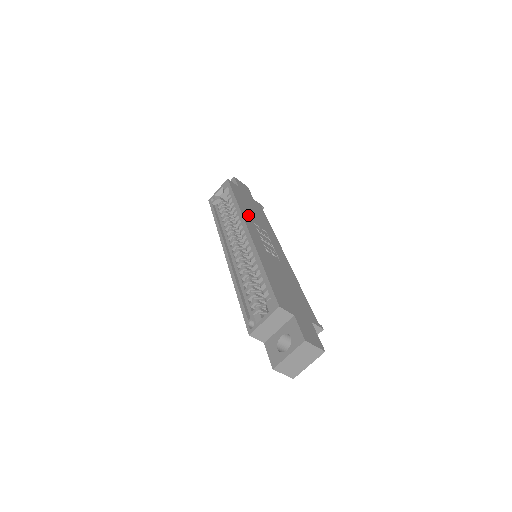
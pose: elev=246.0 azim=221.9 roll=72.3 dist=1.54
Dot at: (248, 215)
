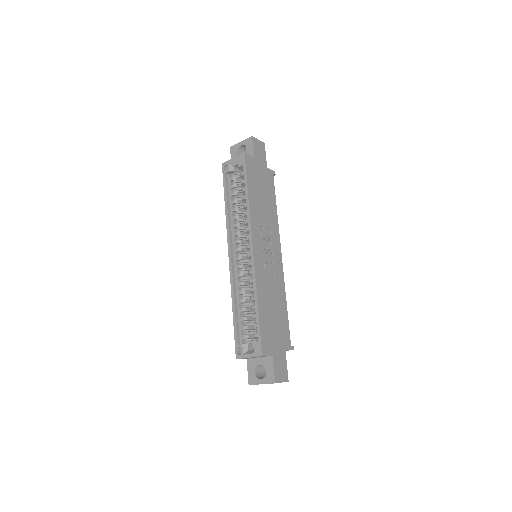
Dot at: (256, 216)
